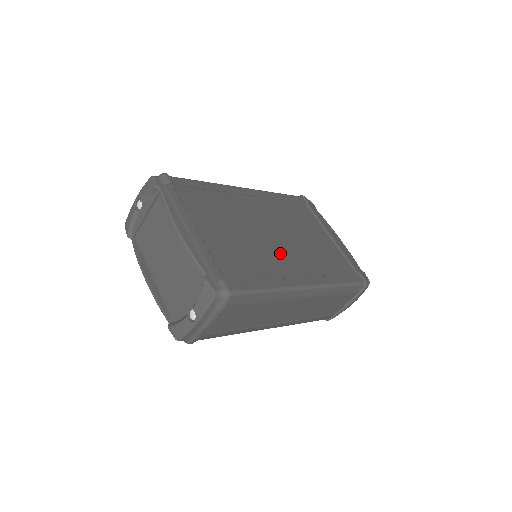
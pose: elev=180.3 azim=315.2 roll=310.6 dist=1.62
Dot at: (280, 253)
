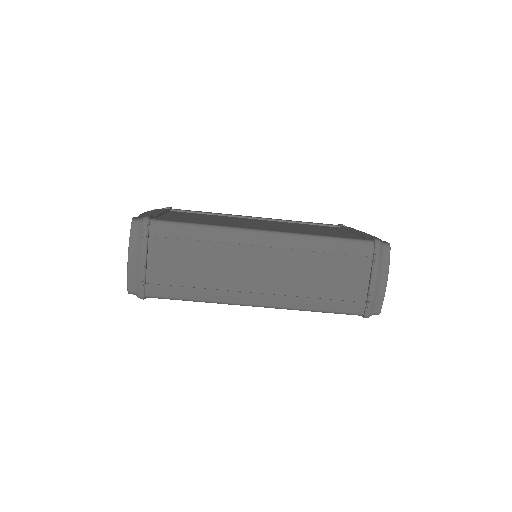
Dot at: (252, 226)
